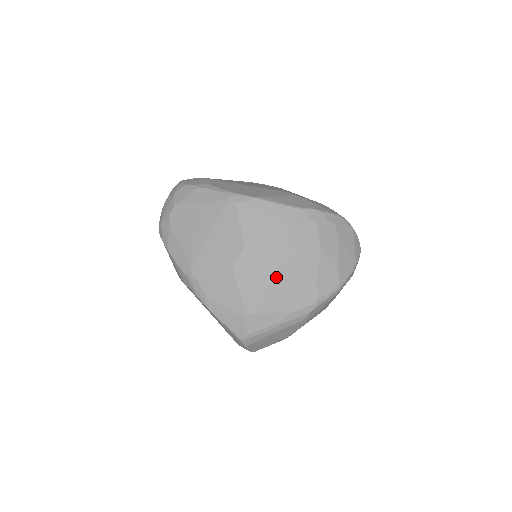
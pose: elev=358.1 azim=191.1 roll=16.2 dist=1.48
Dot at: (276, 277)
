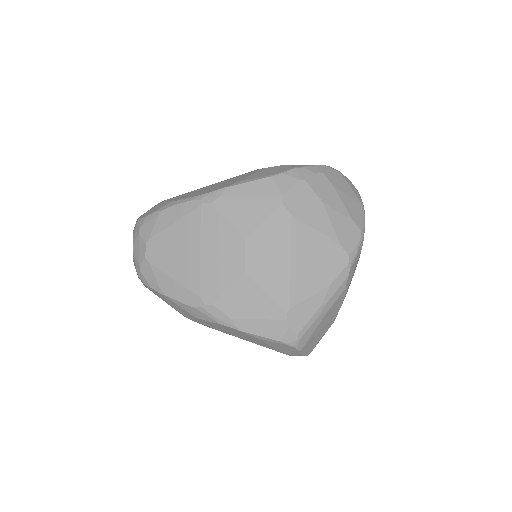
Dot at: (295, 256)
